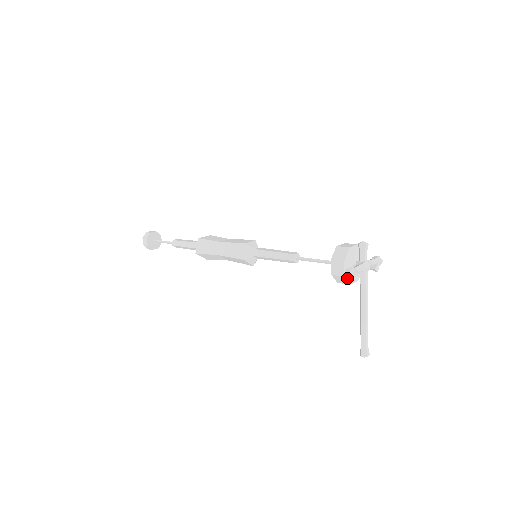
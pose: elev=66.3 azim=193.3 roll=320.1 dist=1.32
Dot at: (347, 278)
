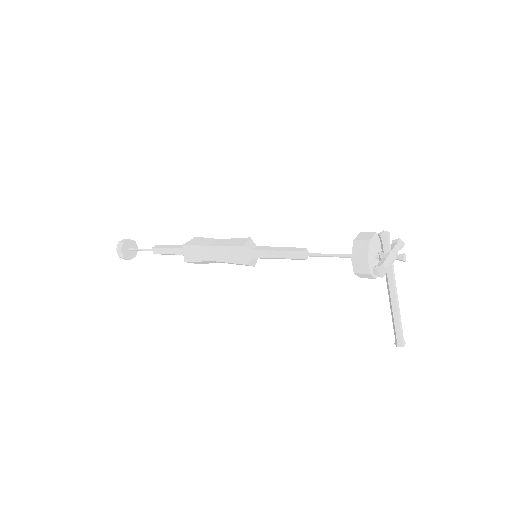
Dot at: (372, 274)
